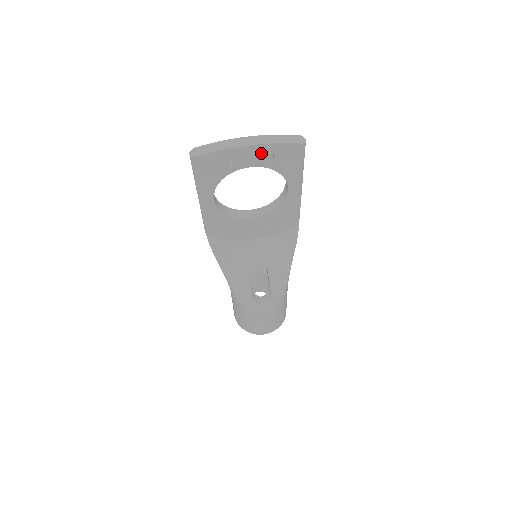
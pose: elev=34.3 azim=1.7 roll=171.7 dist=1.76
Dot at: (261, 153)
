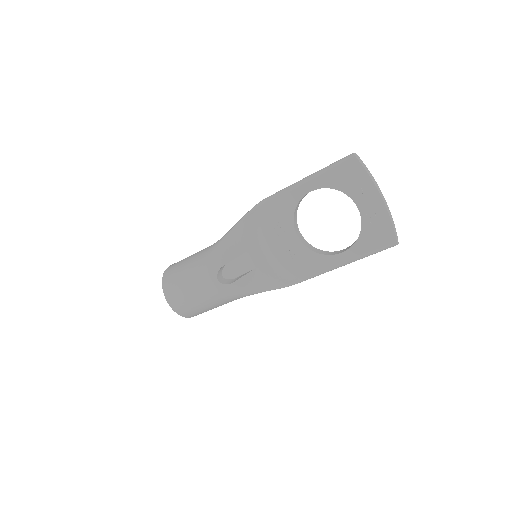
Dot at: (376, 212)
